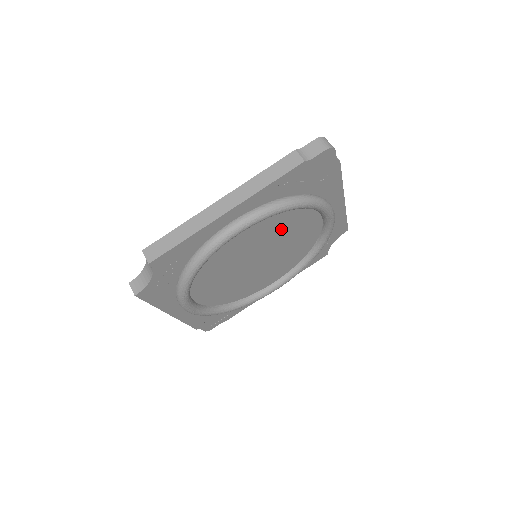
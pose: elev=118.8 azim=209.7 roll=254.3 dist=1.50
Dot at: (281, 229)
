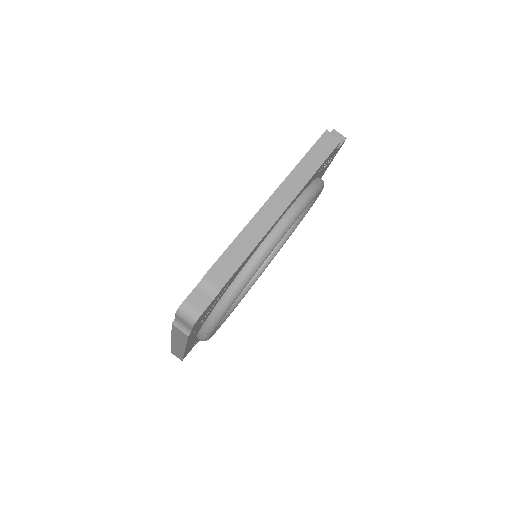
Dot at: occluded
